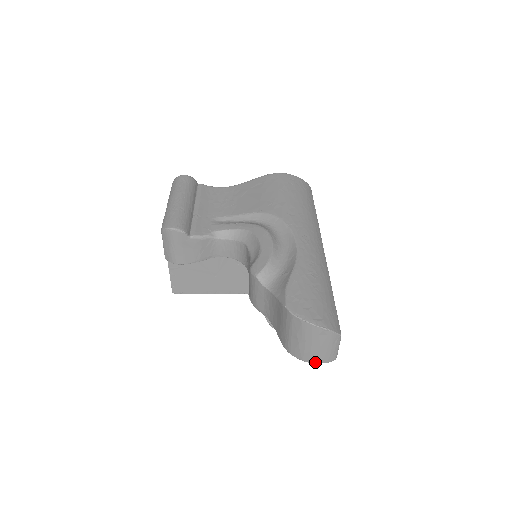
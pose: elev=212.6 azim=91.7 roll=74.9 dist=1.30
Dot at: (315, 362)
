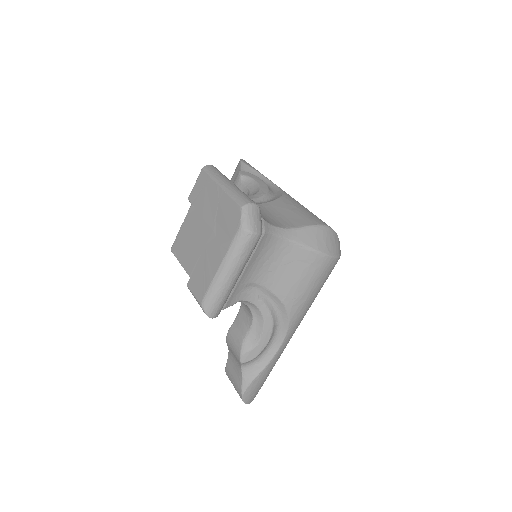
Dot at: occluded
